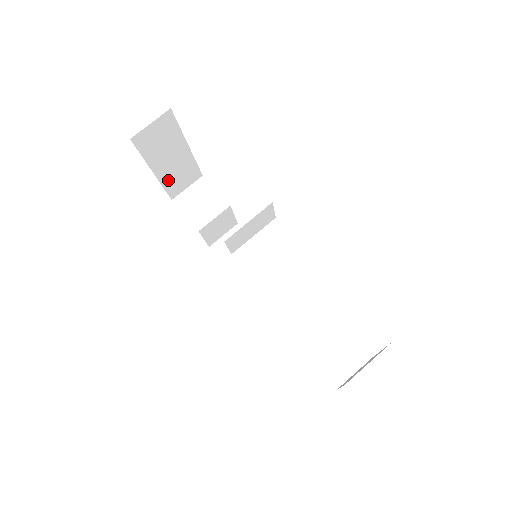
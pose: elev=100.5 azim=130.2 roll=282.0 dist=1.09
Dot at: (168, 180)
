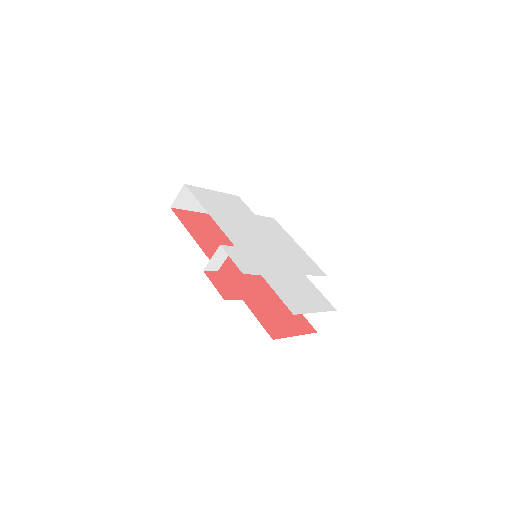
Dot at: occluded
